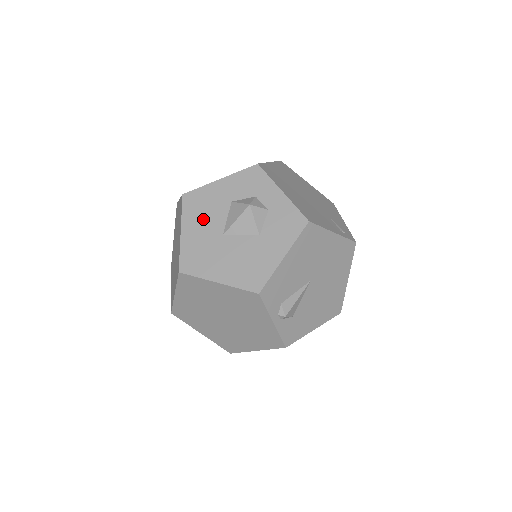
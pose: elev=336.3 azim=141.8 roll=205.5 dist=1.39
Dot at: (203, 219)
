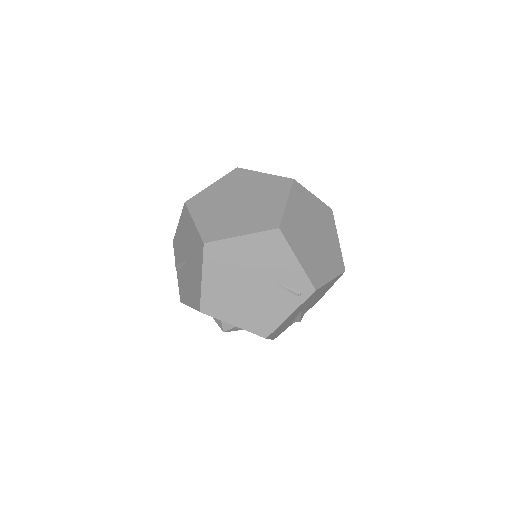
Dot at: occluded
